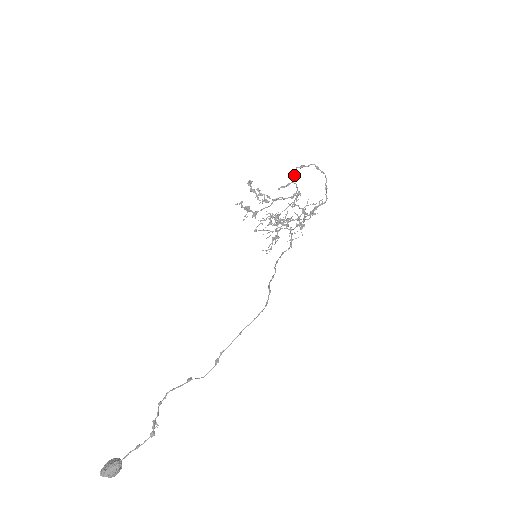
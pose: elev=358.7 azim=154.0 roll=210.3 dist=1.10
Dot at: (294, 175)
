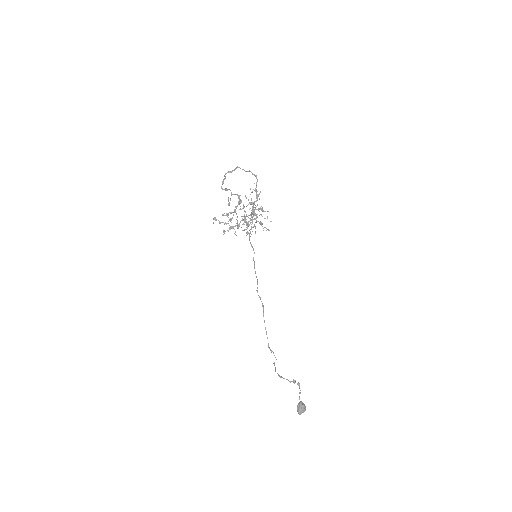
Dot at: (226, 190)
